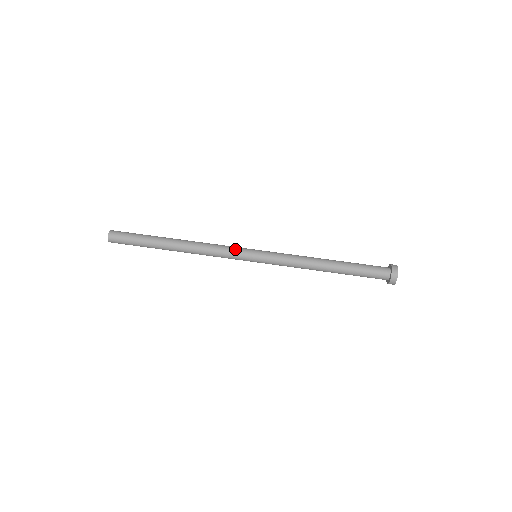
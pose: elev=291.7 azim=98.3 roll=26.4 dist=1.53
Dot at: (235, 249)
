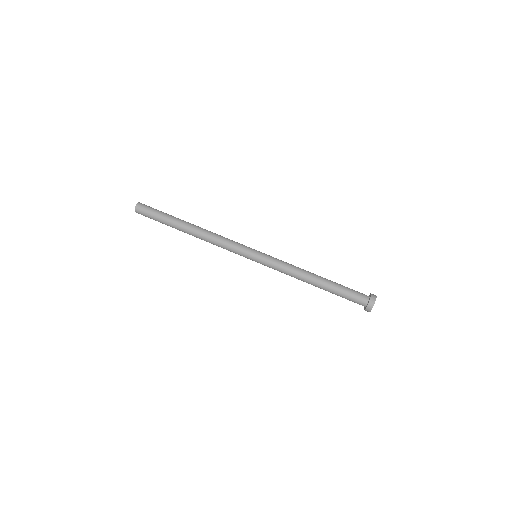
Dot at: (239, 245)
